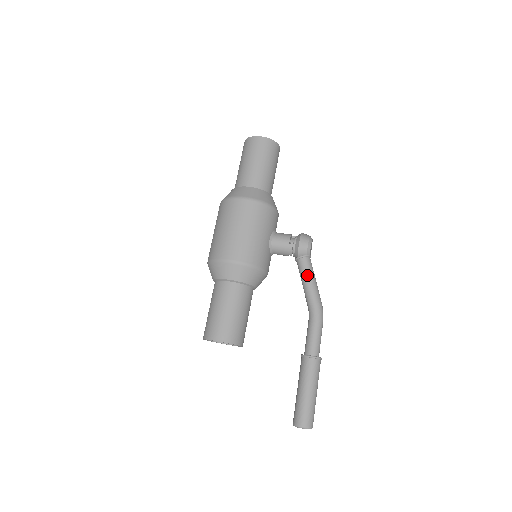
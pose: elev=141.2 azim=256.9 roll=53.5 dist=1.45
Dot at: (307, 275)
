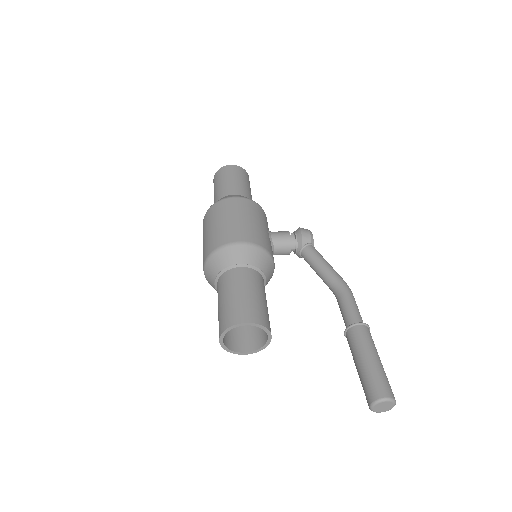
Dot at: (319, 258)
